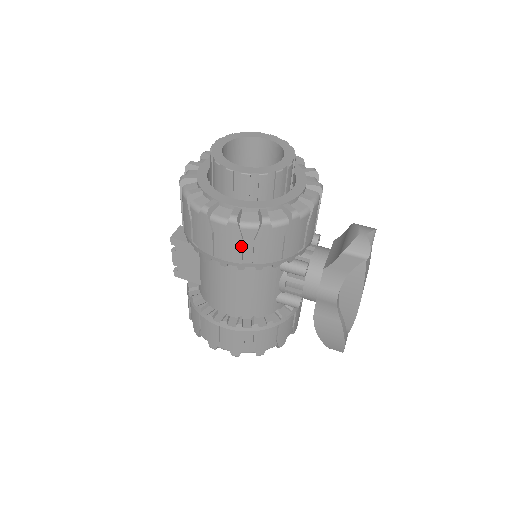
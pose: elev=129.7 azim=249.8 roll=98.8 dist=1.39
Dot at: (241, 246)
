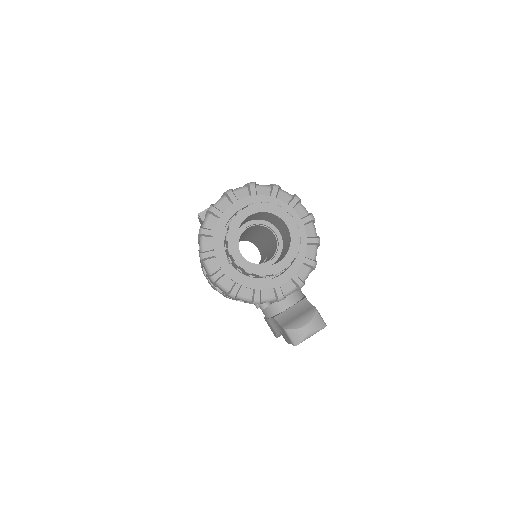
Dot at: (215, 286)
